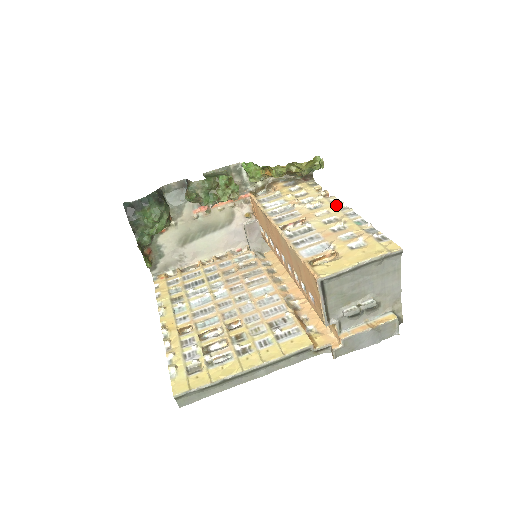
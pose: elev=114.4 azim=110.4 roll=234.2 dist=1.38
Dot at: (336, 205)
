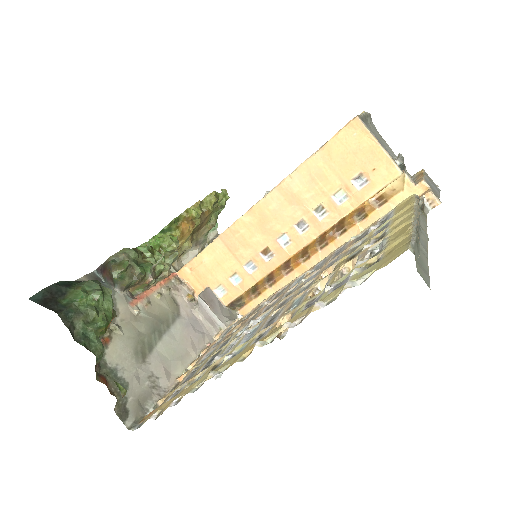
Dot at: occluded
